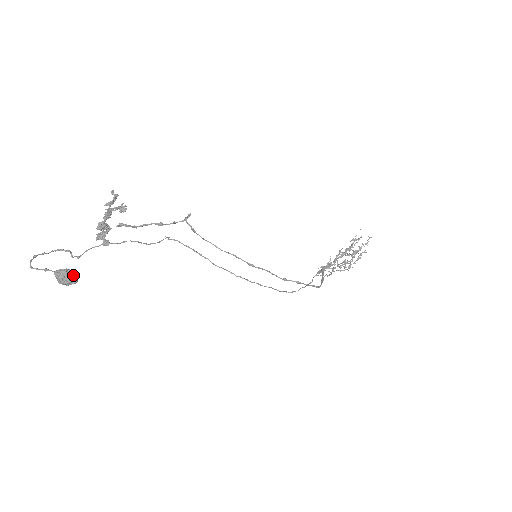
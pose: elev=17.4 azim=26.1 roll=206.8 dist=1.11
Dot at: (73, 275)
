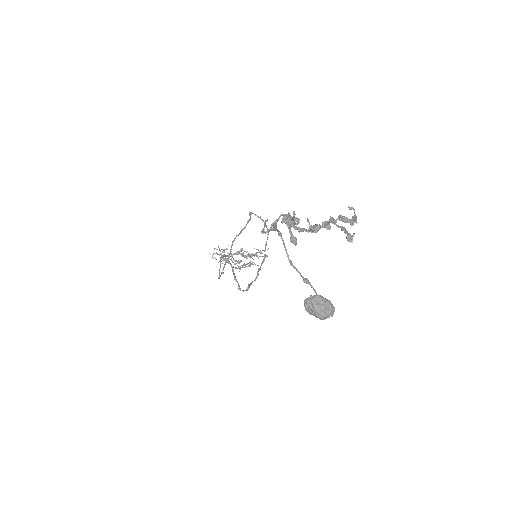
Dot at: (332, 314)
